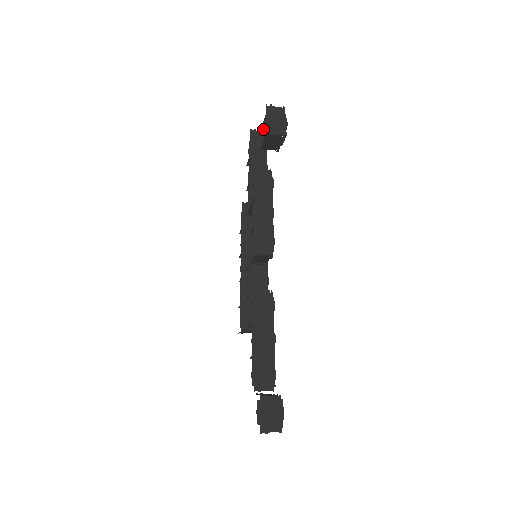
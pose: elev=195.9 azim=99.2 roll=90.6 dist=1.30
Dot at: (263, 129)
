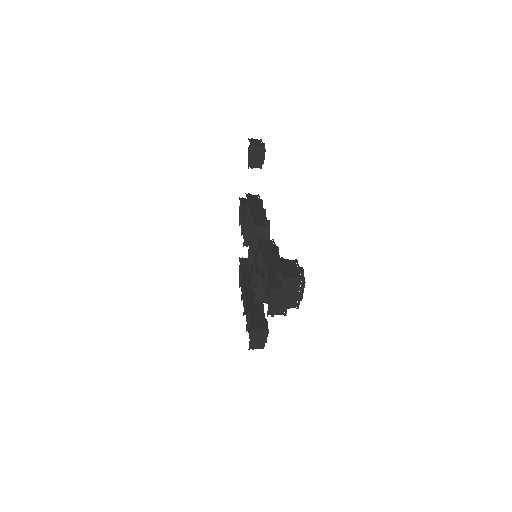
Dot at: (248, 159)
